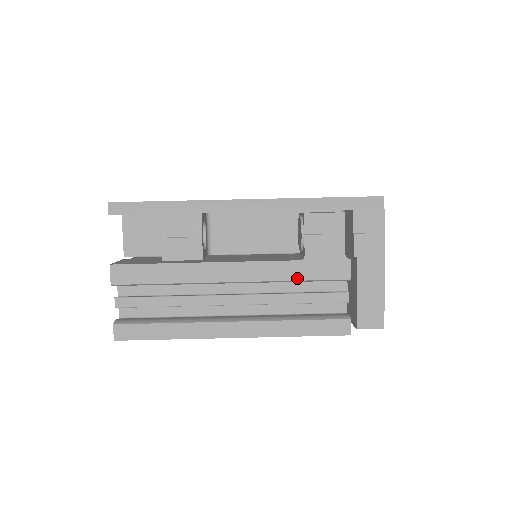
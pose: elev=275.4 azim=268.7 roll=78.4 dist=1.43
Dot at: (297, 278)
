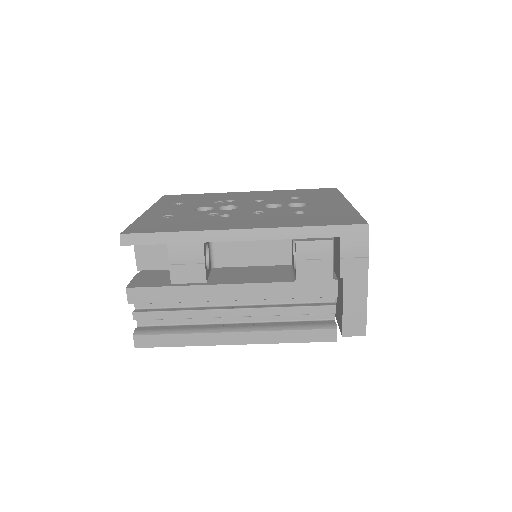
Dot at: (290, 296)
